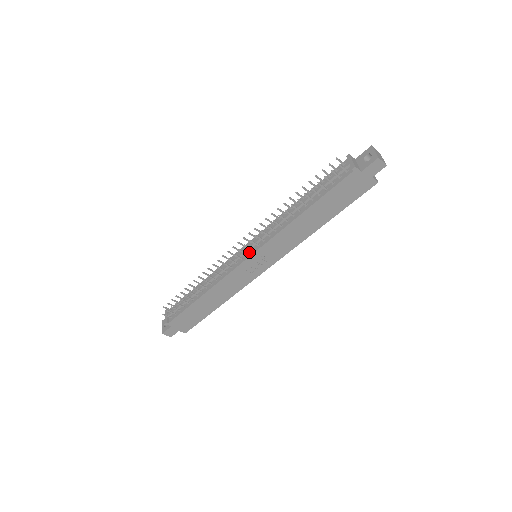
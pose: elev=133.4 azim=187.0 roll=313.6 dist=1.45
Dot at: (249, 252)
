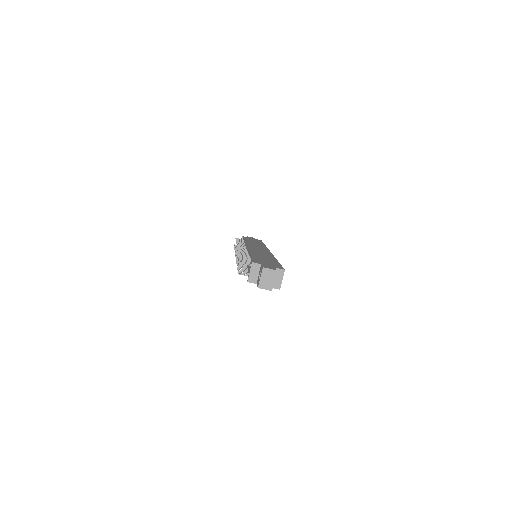
Dot at: occluded
